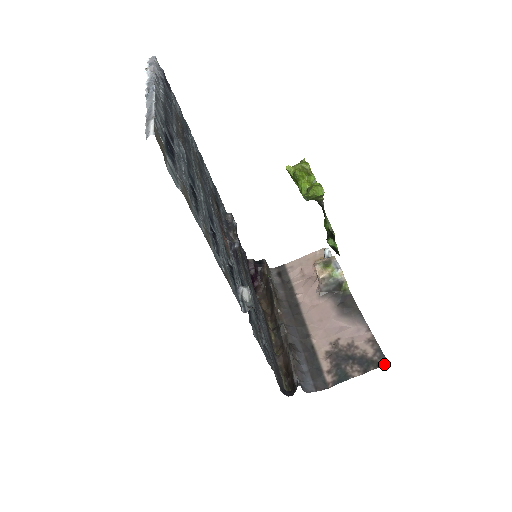
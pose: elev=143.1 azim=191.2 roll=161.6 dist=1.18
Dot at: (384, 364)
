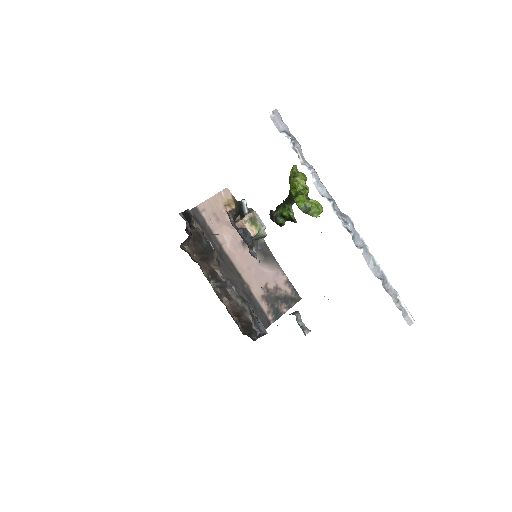
Dot at: (299, 299)
